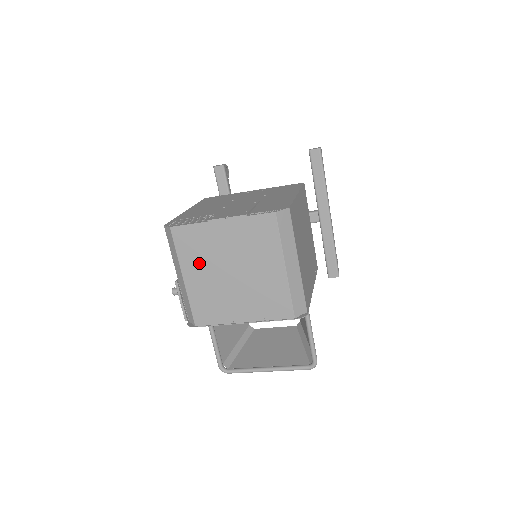
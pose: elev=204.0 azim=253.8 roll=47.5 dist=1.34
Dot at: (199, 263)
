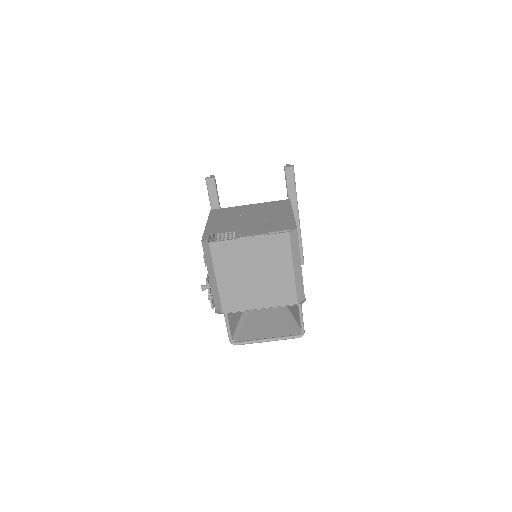
Dot at: (229, 268)
